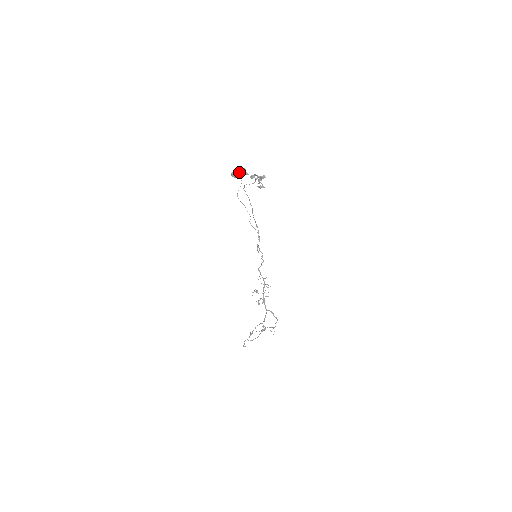
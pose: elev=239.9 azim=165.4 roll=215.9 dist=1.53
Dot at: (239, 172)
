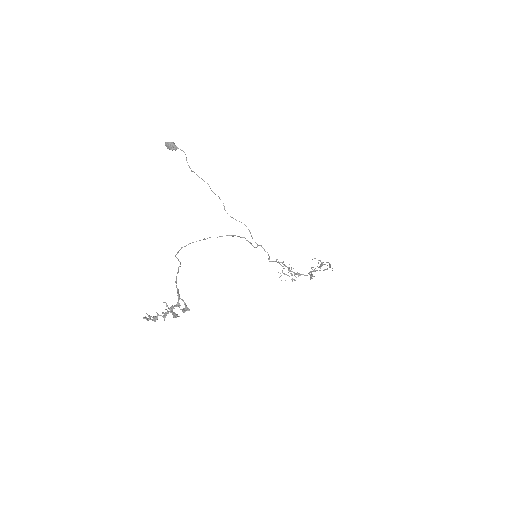
Dot at: occluded
